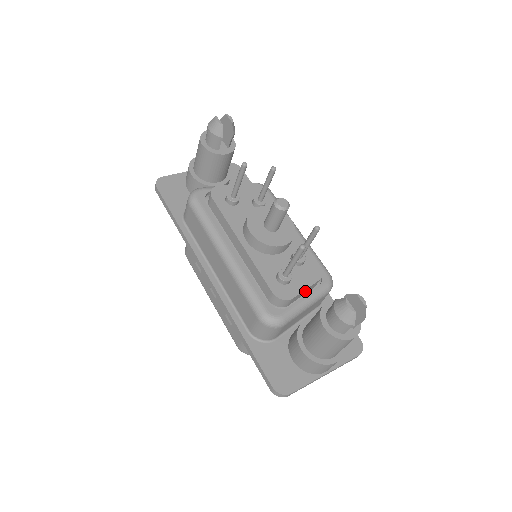
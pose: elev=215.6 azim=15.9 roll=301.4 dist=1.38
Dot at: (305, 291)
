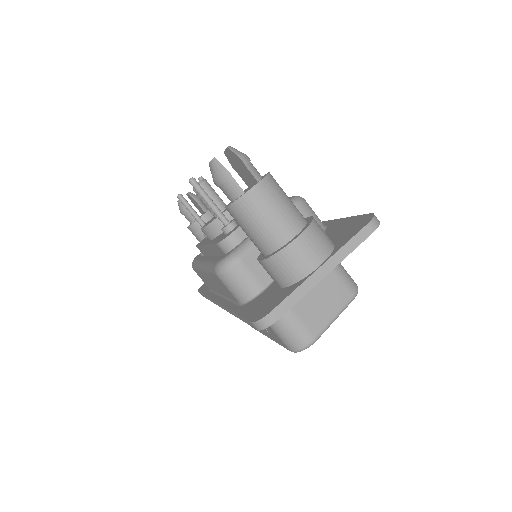
Dot at: occluded
